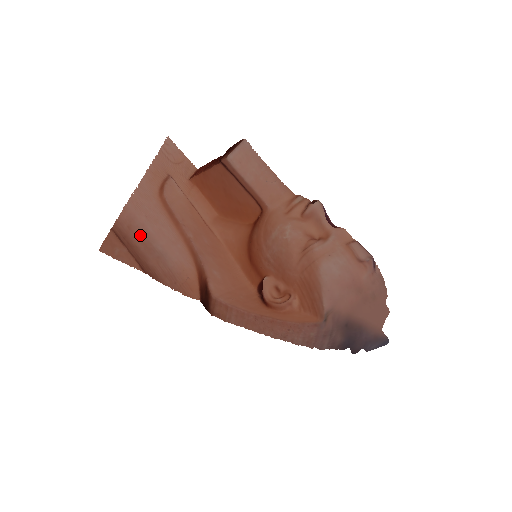
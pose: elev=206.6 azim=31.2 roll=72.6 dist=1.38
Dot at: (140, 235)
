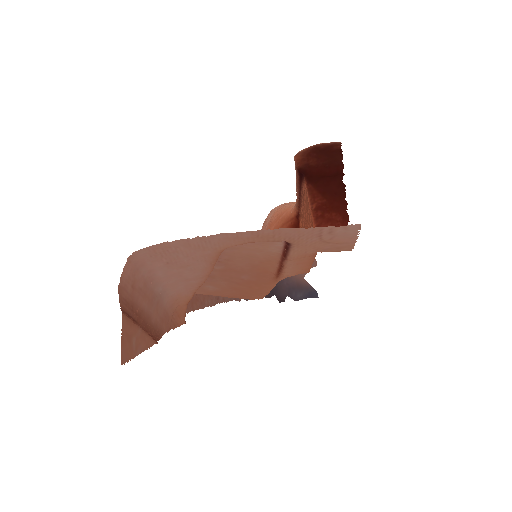
Dot at: (144, 288)
